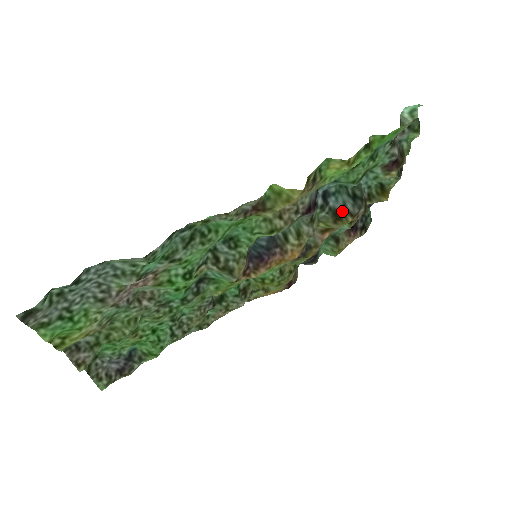
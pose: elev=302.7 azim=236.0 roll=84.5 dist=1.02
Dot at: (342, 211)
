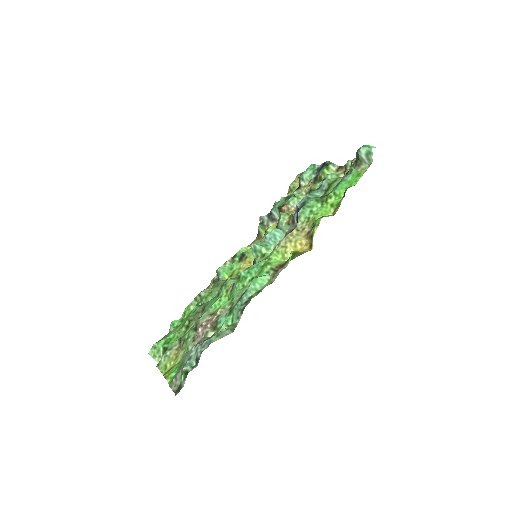
Dot at: occluded
